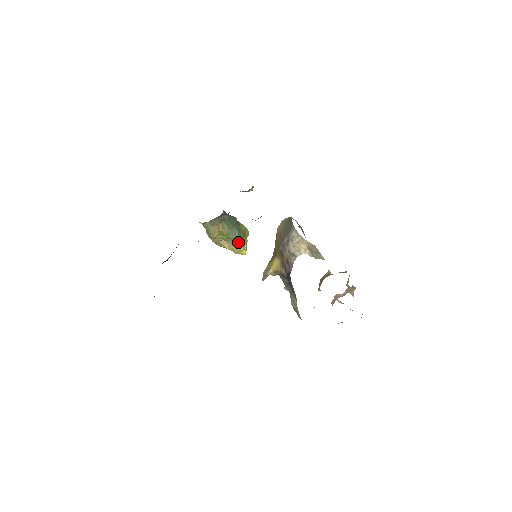
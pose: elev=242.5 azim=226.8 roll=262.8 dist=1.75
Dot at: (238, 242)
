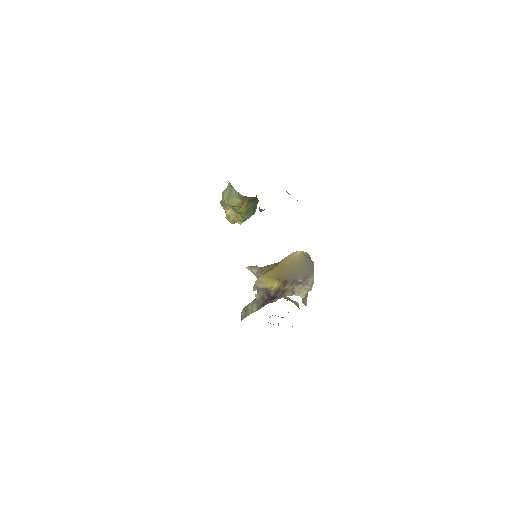
Dot at: (242, 219)
